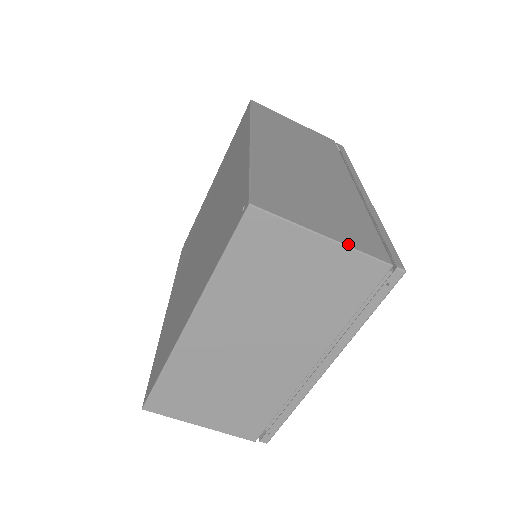
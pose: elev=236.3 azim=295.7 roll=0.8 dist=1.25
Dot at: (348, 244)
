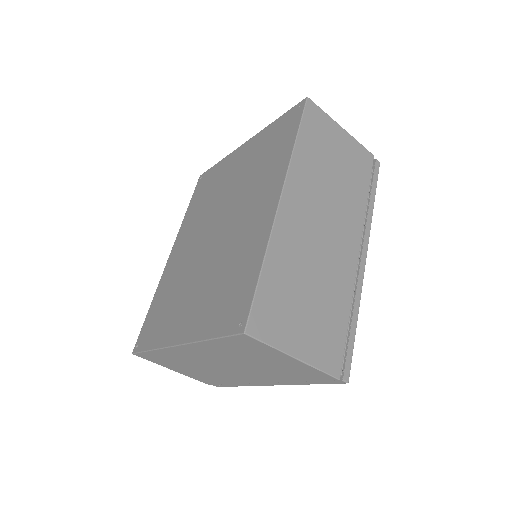
Dot at: (312, 363)
